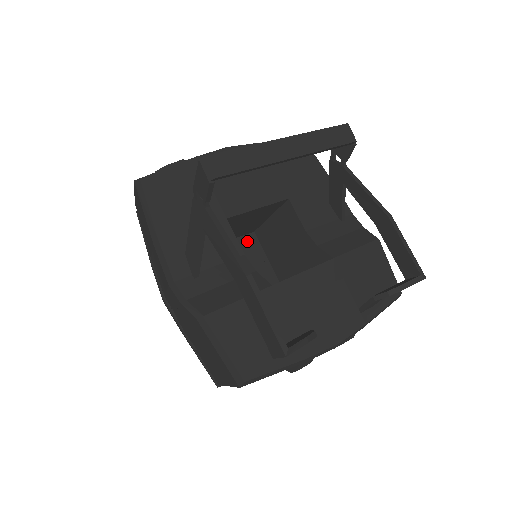
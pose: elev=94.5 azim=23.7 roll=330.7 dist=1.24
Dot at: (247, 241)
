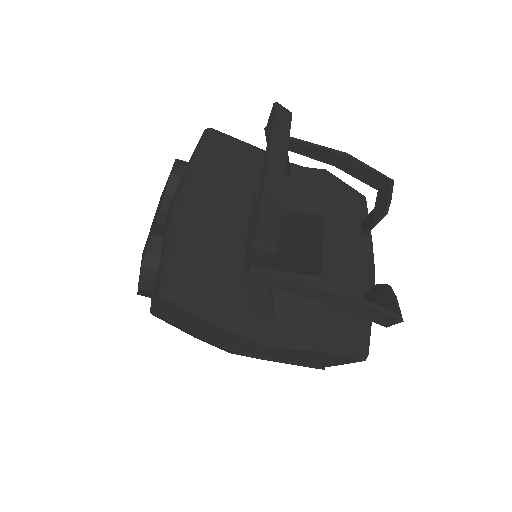
Dot at: occluded
